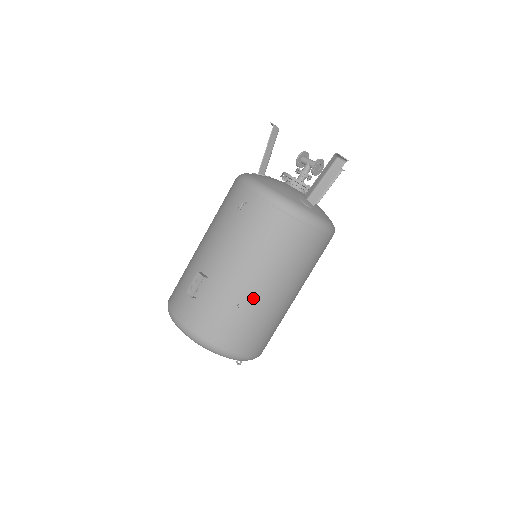
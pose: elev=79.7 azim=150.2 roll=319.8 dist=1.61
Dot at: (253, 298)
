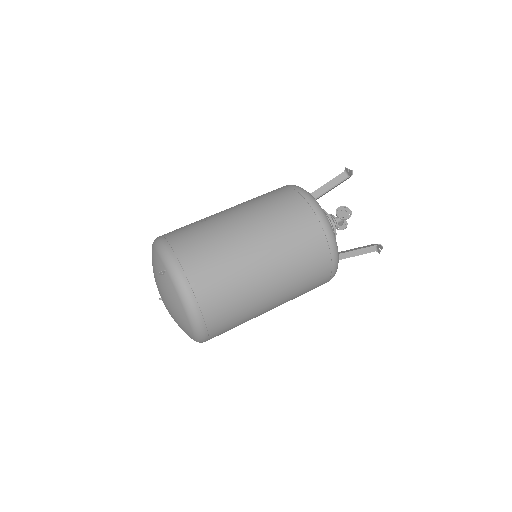
Dot at: (217, 217)
